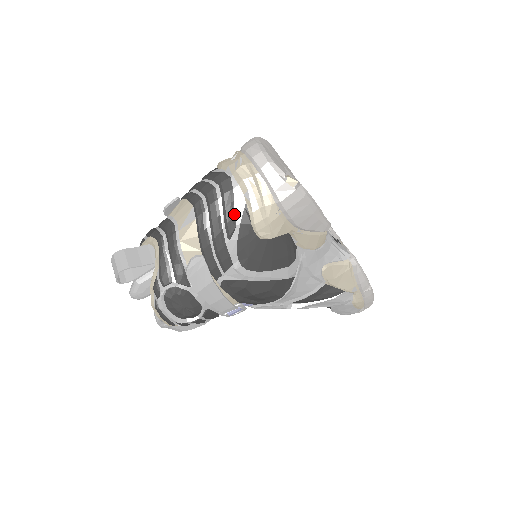
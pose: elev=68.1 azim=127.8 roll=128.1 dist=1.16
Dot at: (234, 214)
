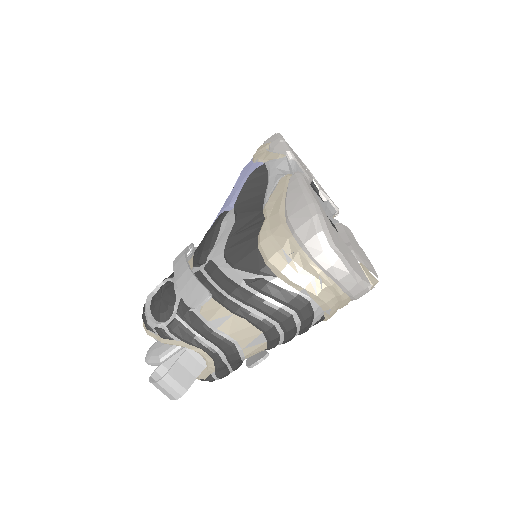
Dot at: (310, 326)
